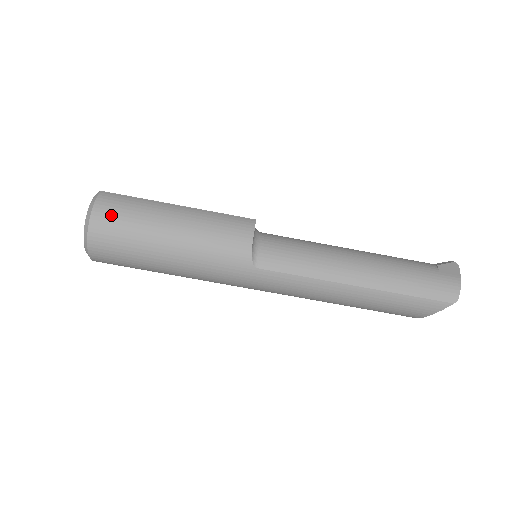
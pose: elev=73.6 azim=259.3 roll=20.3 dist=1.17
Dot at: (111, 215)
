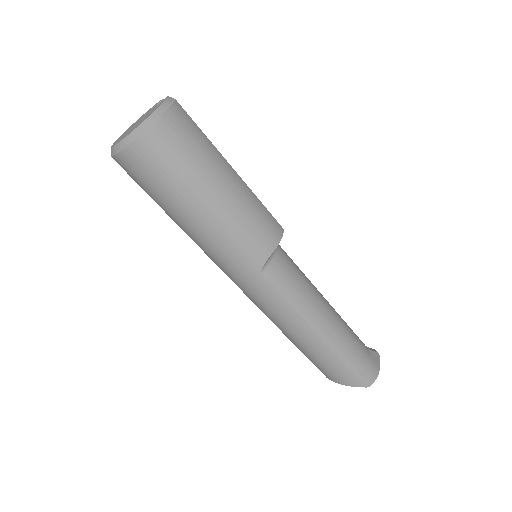
Dot at: (176, 135)
